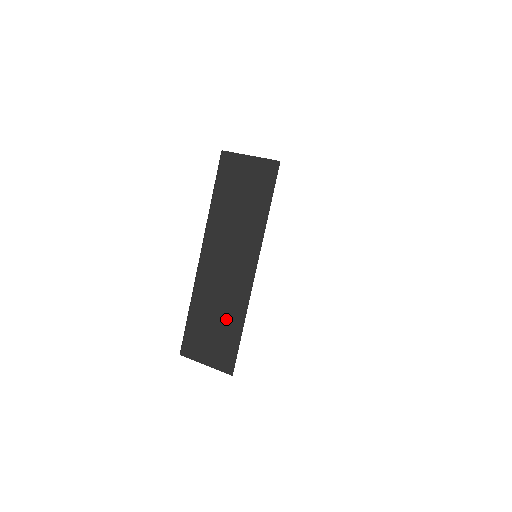
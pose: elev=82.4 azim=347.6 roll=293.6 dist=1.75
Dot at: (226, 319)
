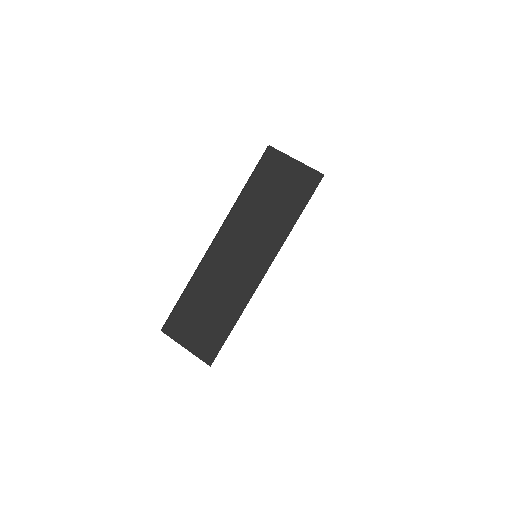
Dot at: (221, 309)
